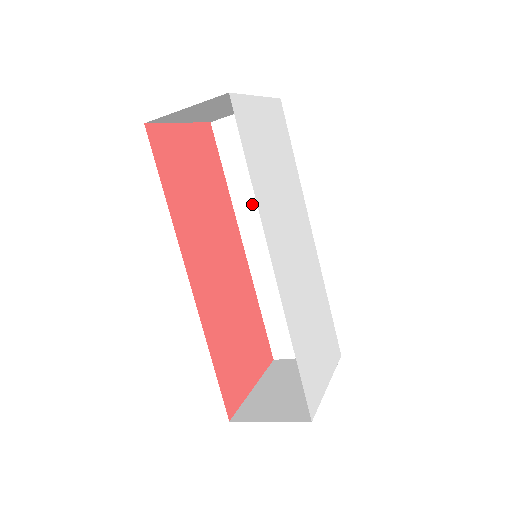
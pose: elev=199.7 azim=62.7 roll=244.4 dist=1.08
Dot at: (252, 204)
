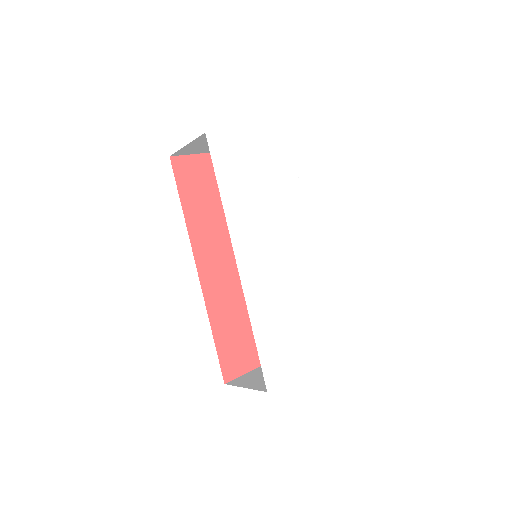
Dot at: occluded
